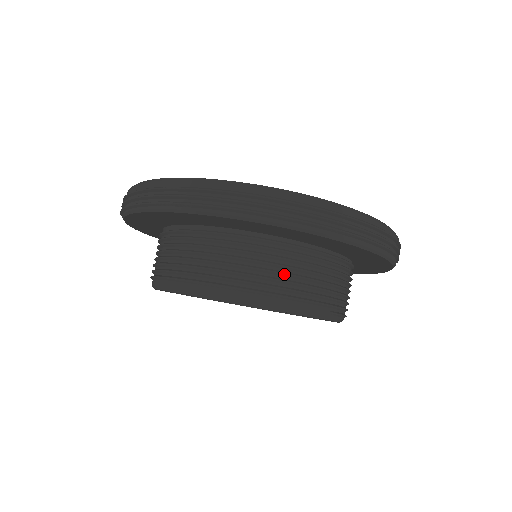
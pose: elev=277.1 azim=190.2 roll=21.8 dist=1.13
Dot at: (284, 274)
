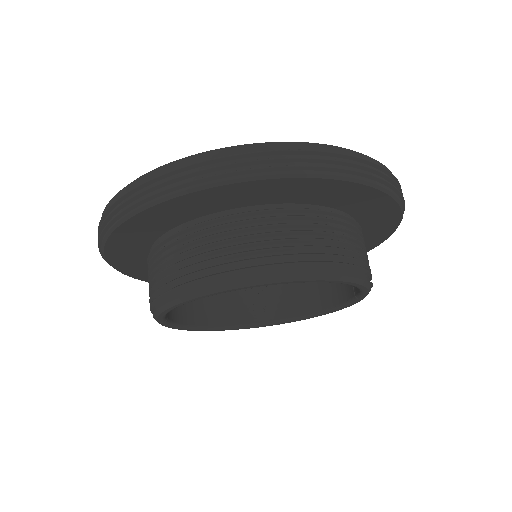
Dot at: (343, 242)
